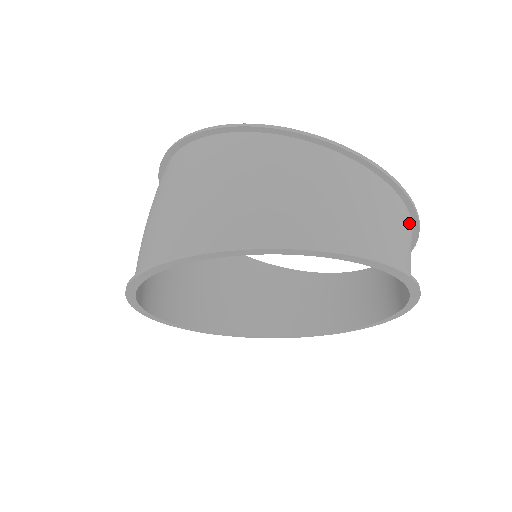
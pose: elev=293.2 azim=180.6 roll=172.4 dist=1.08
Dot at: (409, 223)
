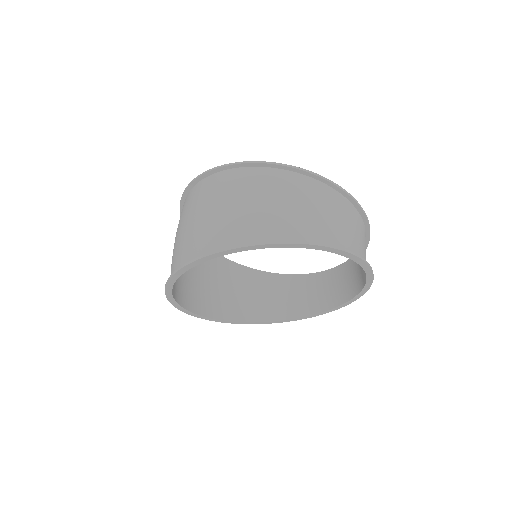
Dot at: (365, 234)
